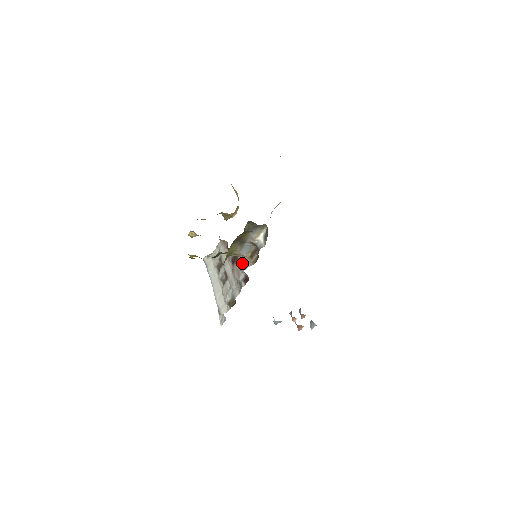
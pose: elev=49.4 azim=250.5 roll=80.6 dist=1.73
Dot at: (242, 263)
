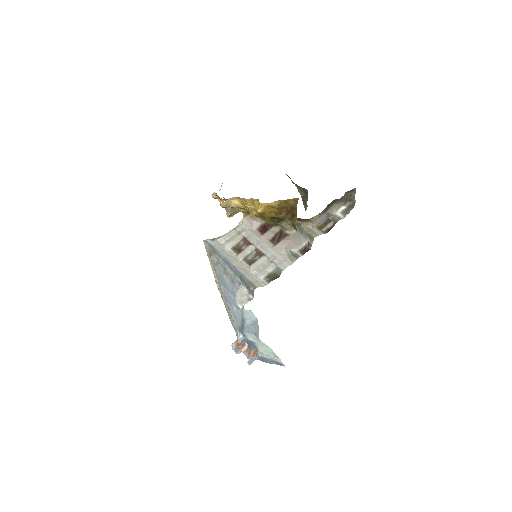
Dot at: (311, 232)
